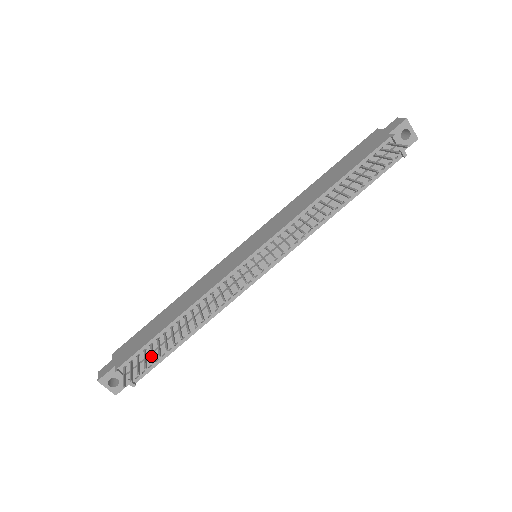
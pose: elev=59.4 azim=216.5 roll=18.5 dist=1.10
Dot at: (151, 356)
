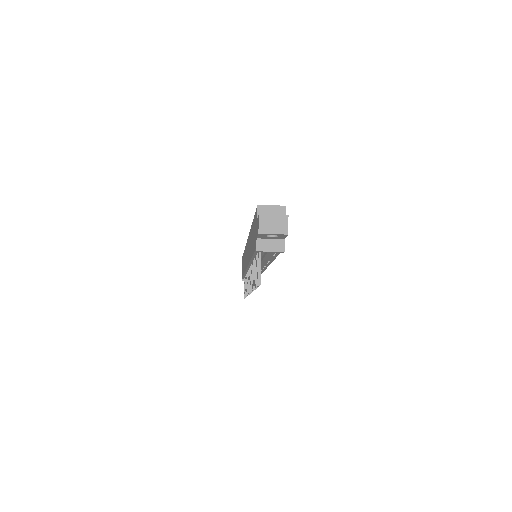
Dot at: occluded
